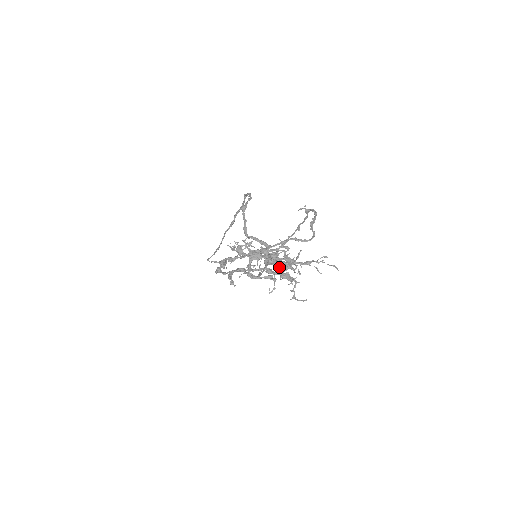
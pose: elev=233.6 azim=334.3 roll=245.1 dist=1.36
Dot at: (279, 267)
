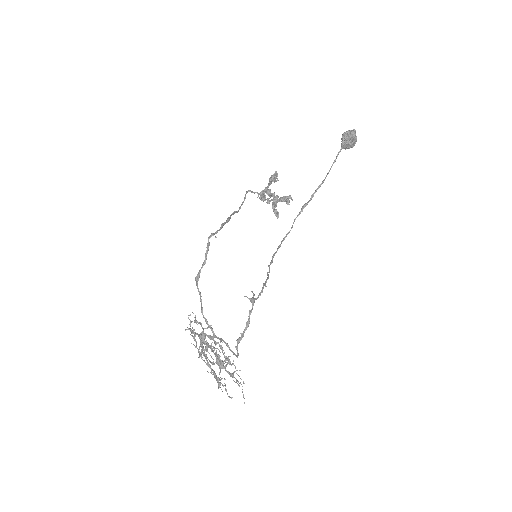
Dot at: occluded
